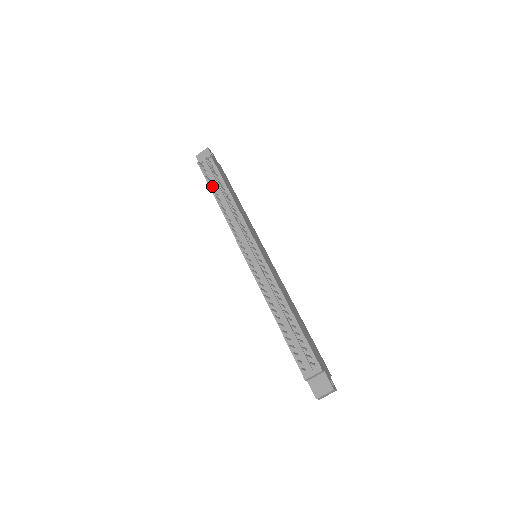
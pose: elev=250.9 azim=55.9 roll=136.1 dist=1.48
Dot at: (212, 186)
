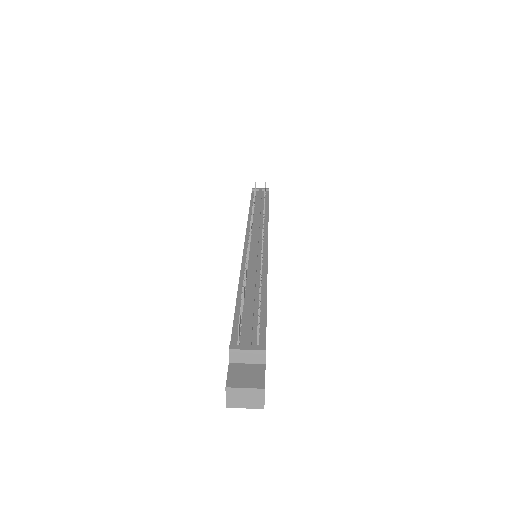
Dot at: occluded
